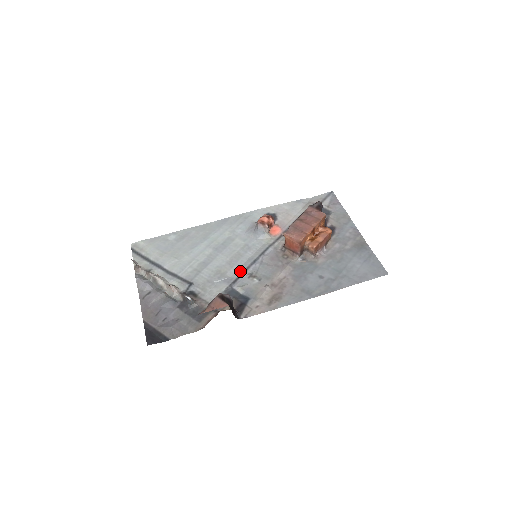
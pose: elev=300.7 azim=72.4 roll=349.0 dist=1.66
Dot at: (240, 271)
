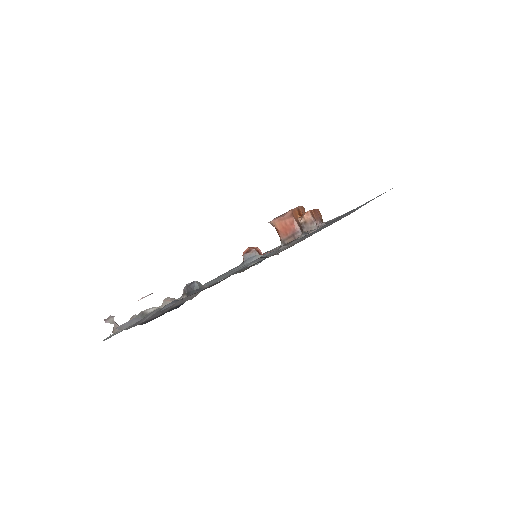
Dot at: occluded
